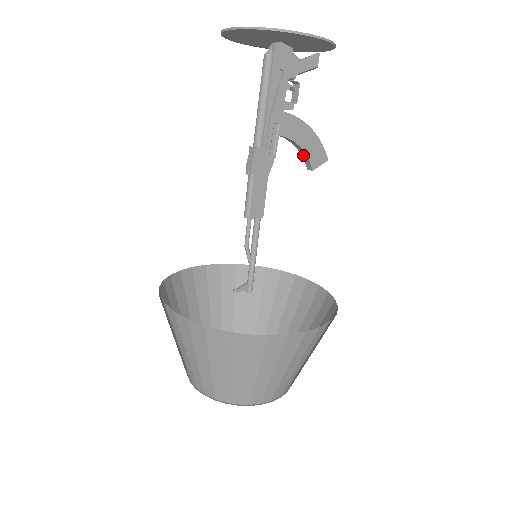
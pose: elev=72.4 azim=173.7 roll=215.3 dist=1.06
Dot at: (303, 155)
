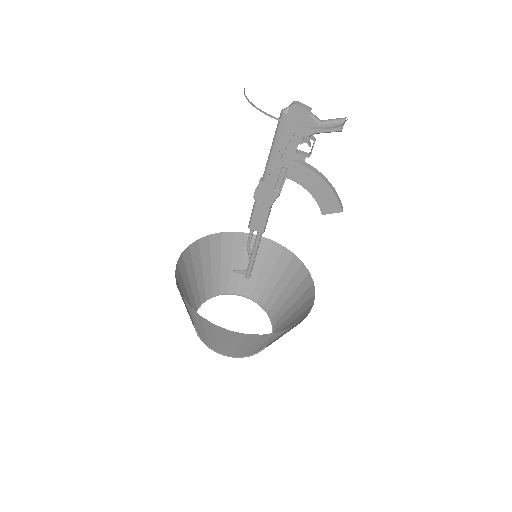
Dot at: (316, 199)
